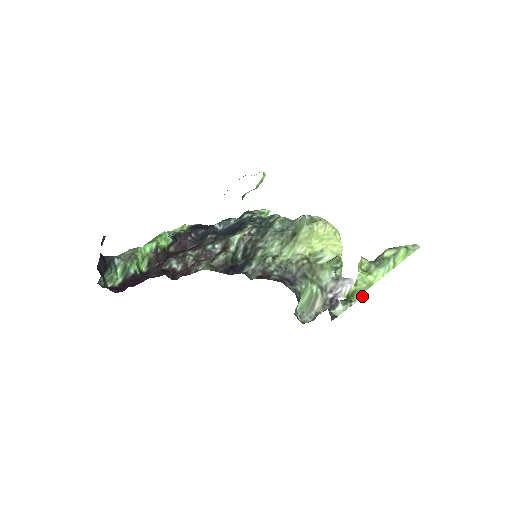
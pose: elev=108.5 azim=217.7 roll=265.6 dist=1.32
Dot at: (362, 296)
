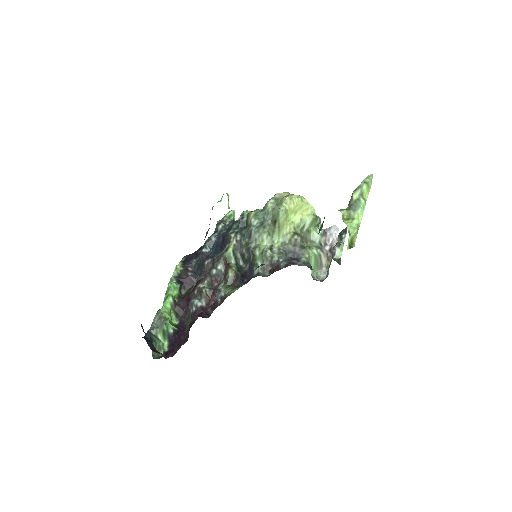
Dot at: (345, 230)
